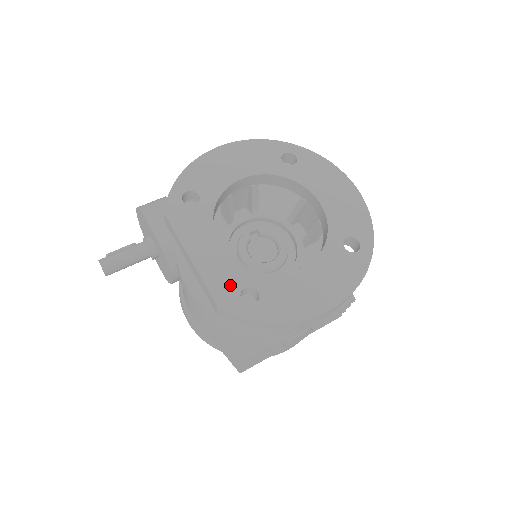
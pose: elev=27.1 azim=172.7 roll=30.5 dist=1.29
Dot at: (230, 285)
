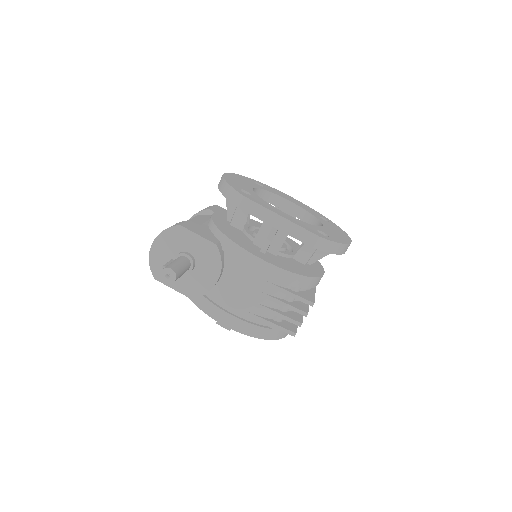
Dot at: (311, 229)
